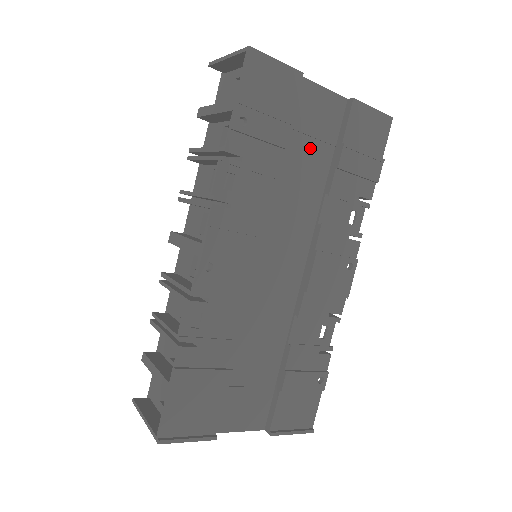
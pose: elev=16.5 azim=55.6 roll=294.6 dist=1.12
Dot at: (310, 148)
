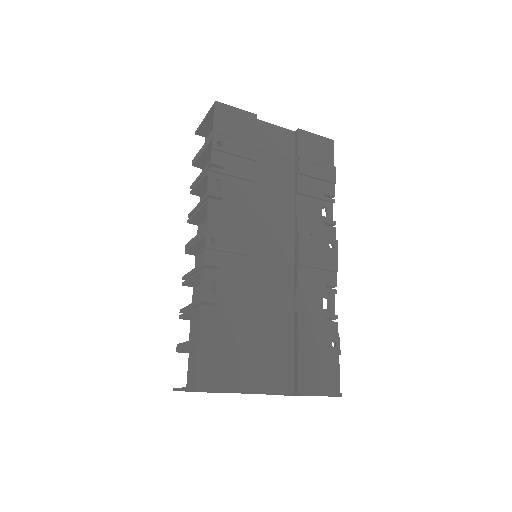
Dot at: (275, 164)
